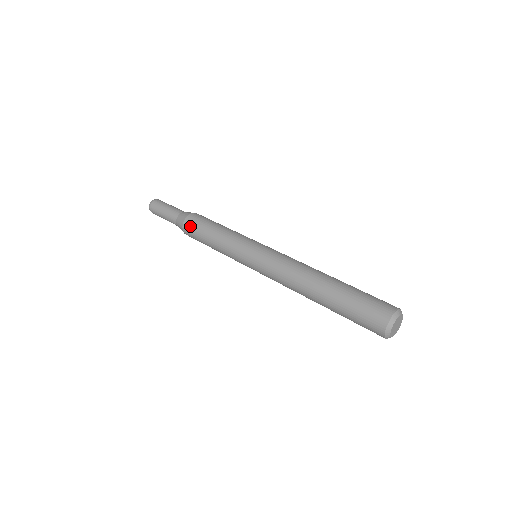
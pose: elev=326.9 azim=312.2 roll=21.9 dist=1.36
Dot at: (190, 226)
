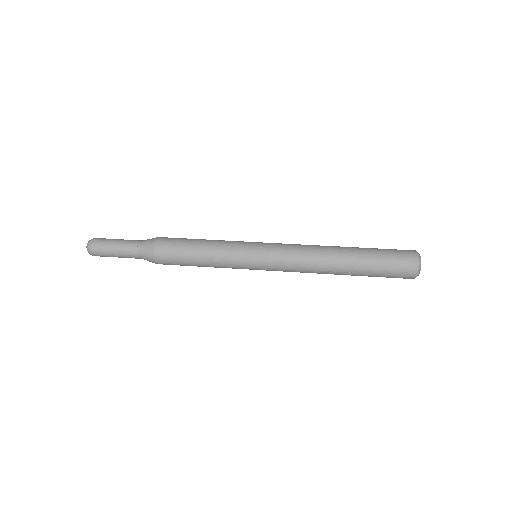
Dot at: (166, 259)
